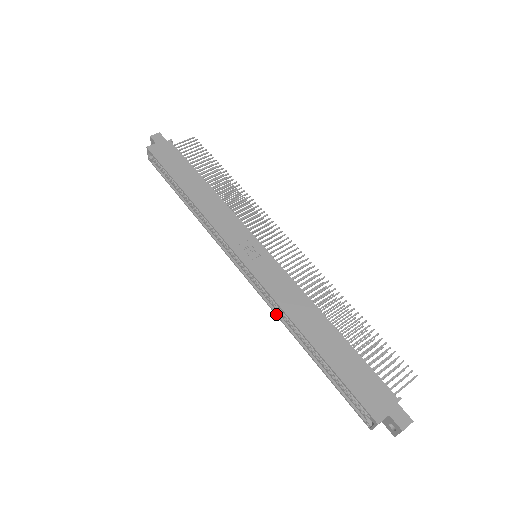
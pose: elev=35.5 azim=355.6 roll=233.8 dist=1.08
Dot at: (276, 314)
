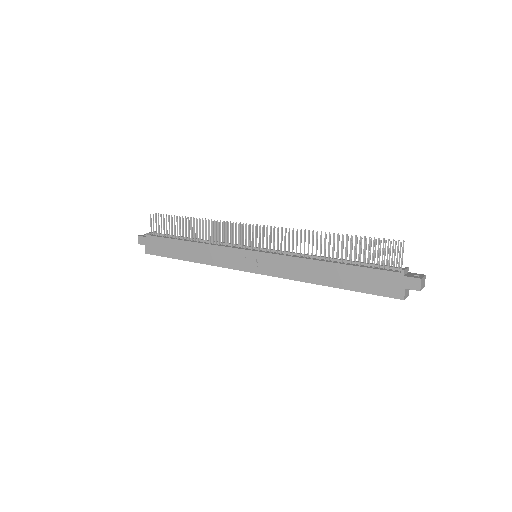
Dot at: occluded
